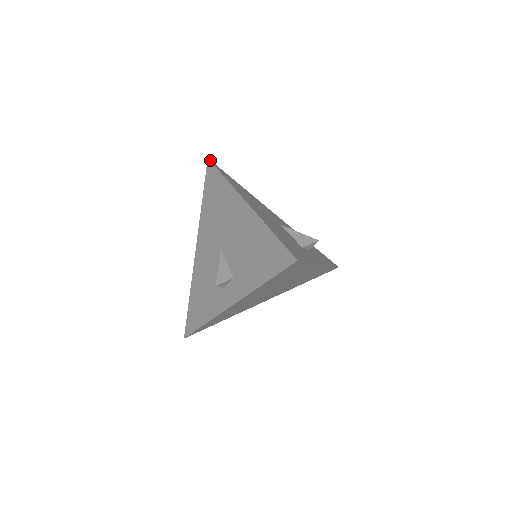
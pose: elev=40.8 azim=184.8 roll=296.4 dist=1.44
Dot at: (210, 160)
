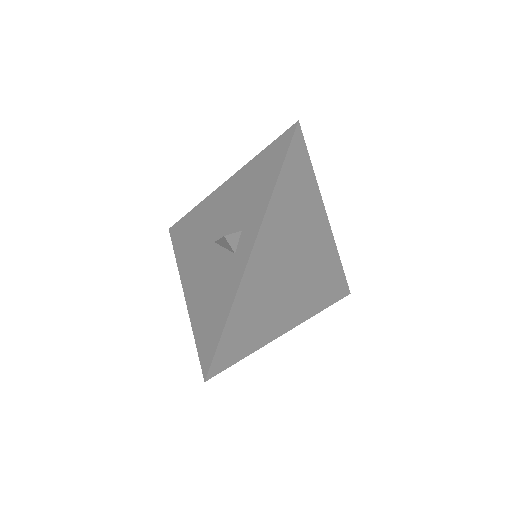
Dot at: (172, 228)
